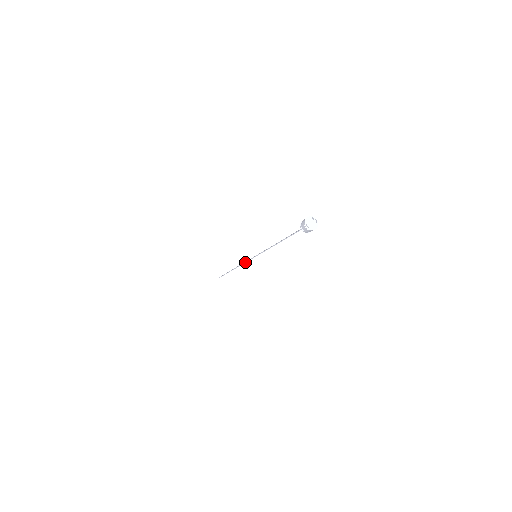
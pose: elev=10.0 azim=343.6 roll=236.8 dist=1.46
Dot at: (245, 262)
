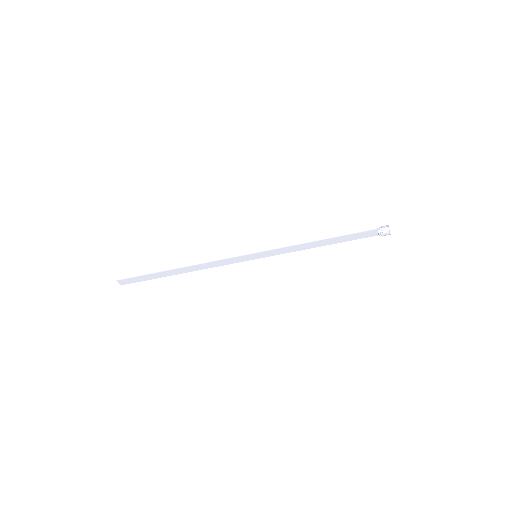
Dot at: (232, 257)
